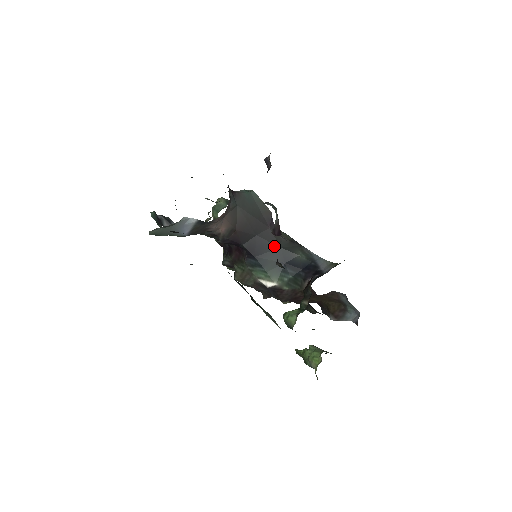
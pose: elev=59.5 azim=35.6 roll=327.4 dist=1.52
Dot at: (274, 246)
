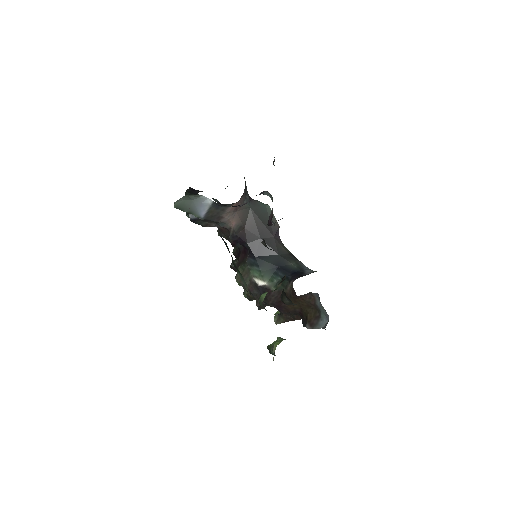
Dot at: (273, 252)
